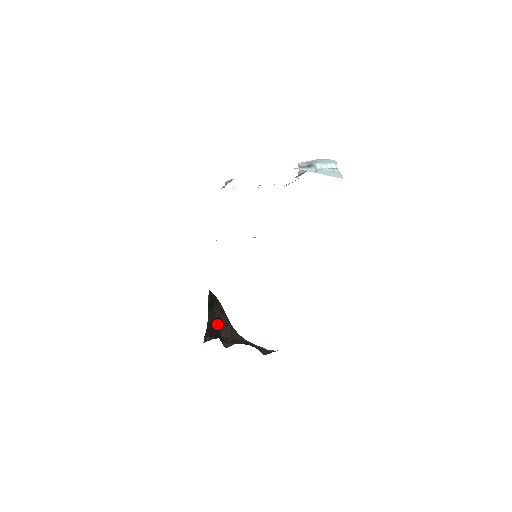
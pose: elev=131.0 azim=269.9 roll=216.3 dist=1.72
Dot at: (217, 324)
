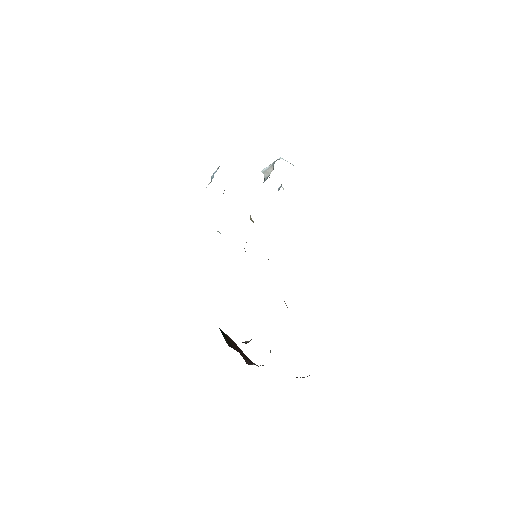
Dot at: occluded
